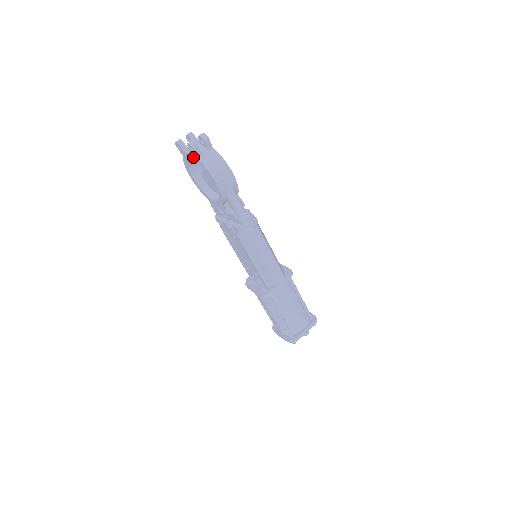
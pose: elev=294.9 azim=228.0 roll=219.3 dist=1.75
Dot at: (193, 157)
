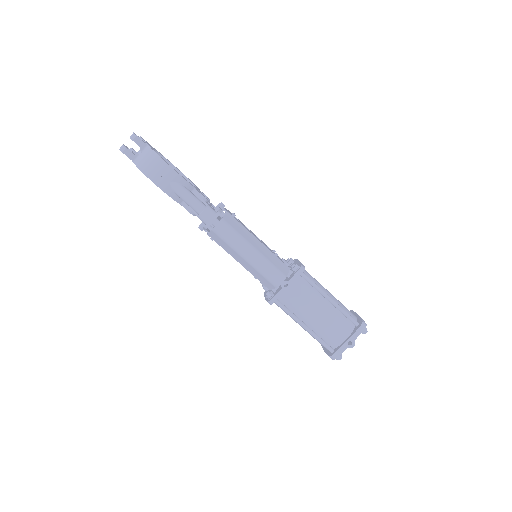
Dot at: occluded
